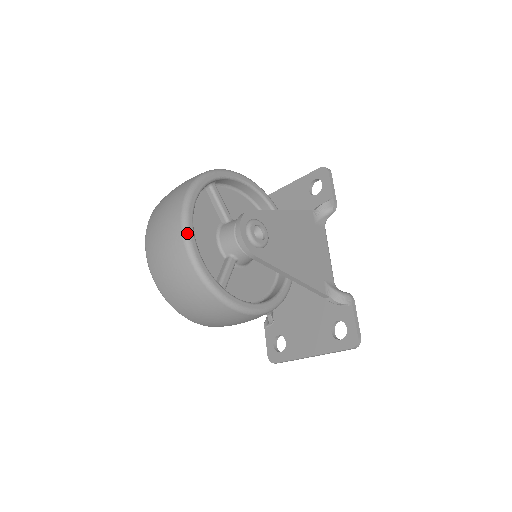
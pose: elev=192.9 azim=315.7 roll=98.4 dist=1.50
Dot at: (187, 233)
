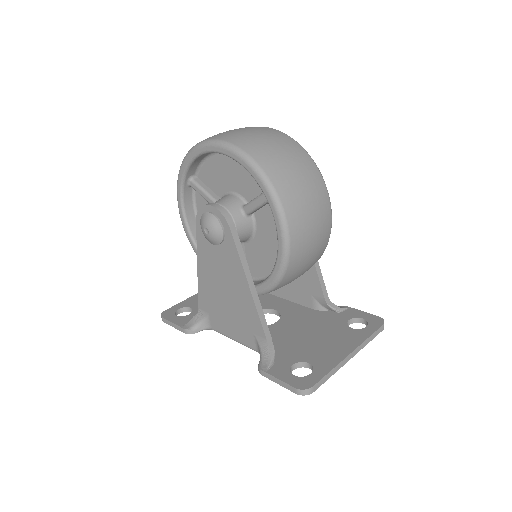
Dot at: occluded
